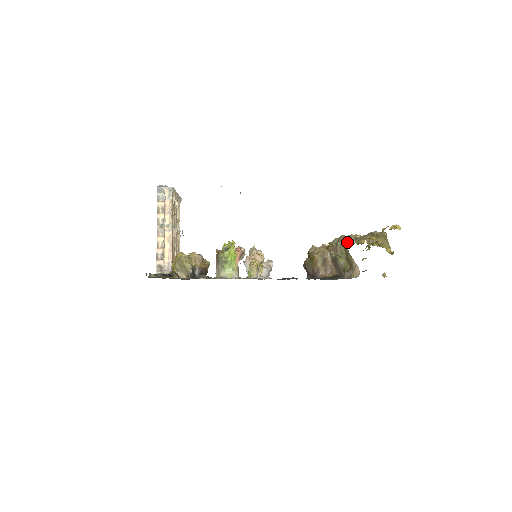
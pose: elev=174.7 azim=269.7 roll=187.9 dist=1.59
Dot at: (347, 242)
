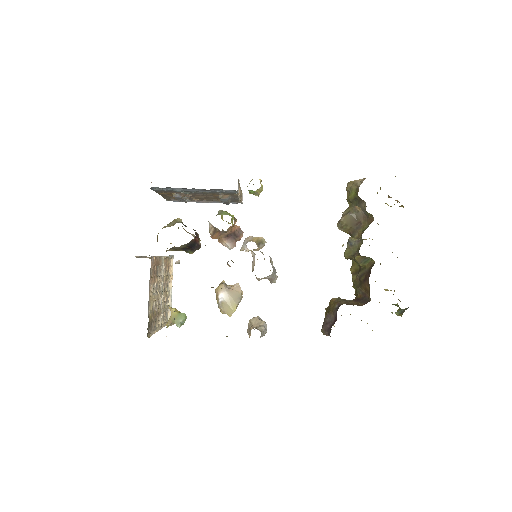
Dot at: (347, 187)
